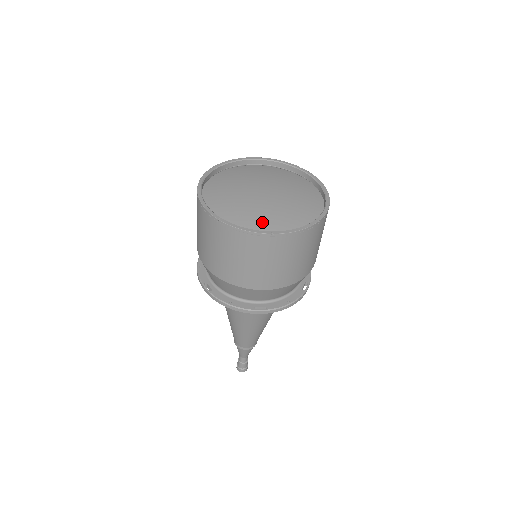
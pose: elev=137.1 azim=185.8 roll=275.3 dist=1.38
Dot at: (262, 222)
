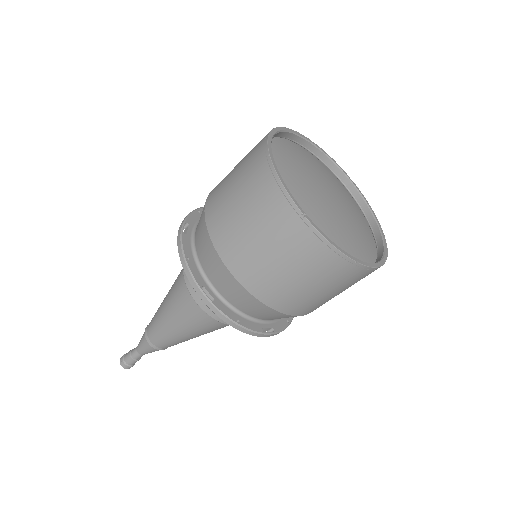
Dot at: (304, 203)
